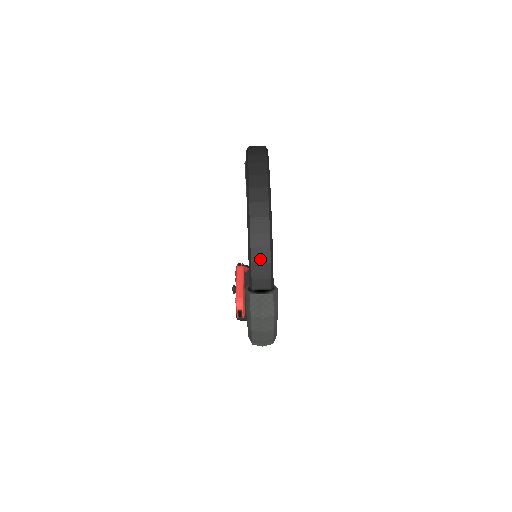
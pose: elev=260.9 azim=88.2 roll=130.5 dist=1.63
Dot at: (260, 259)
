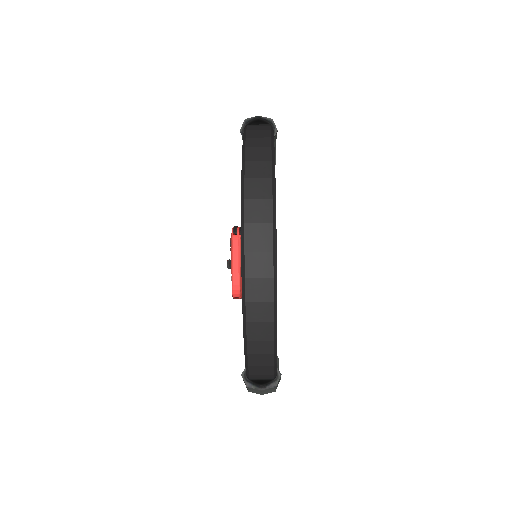
Dot at: (260, 363)
